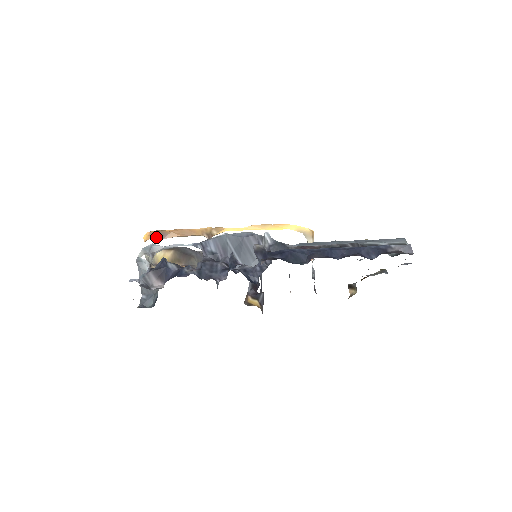
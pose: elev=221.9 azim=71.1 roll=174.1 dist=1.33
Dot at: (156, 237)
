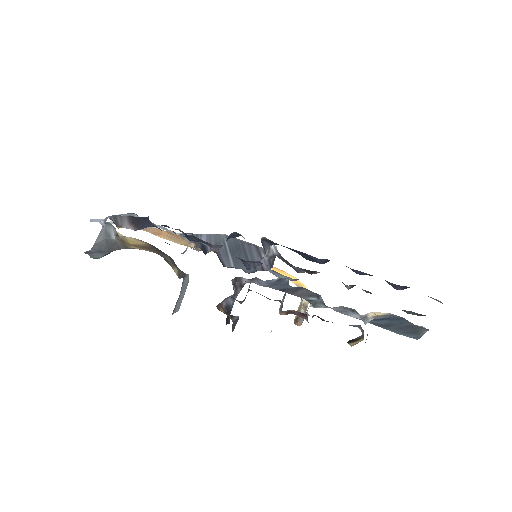
Dot at: occluded
